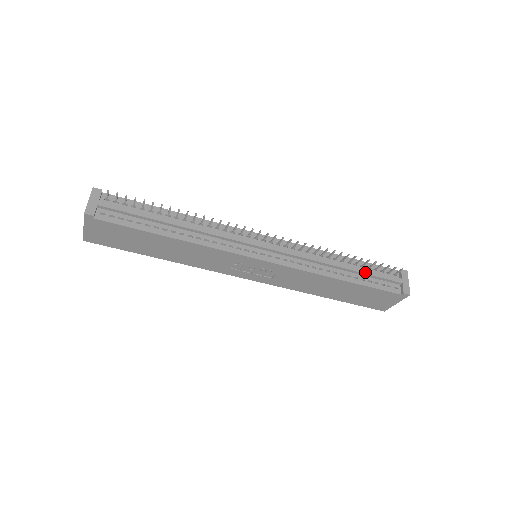
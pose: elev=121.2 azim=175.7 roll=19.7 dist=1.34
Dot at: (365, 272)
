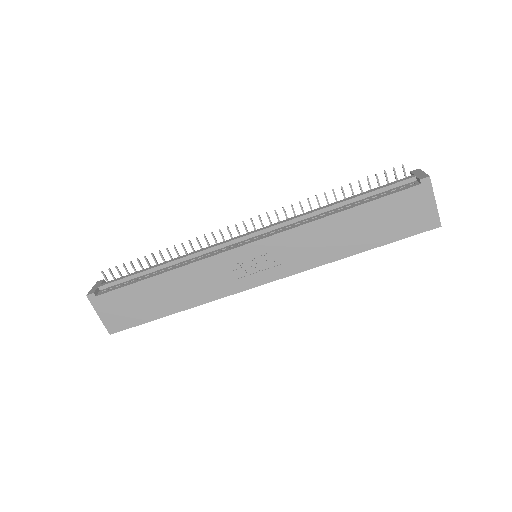
Dot at: (364, 193)
